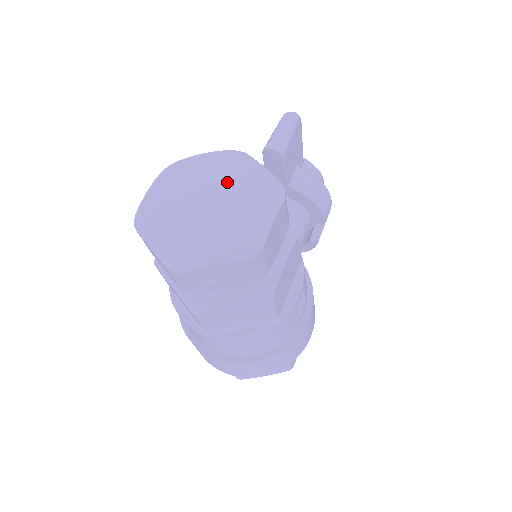
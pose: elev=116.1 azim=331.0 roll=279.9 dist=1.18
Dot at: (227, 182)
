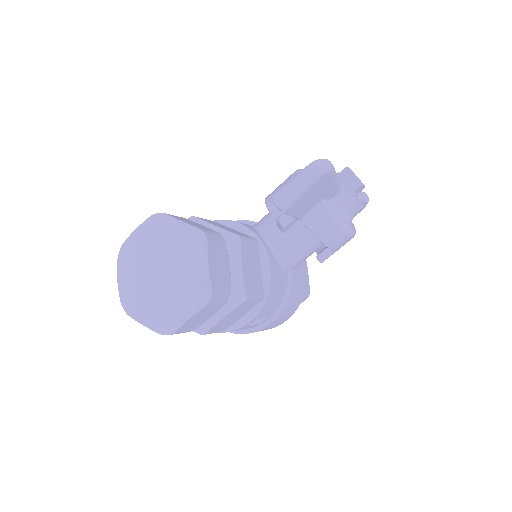
Dot at: (180, 262)
